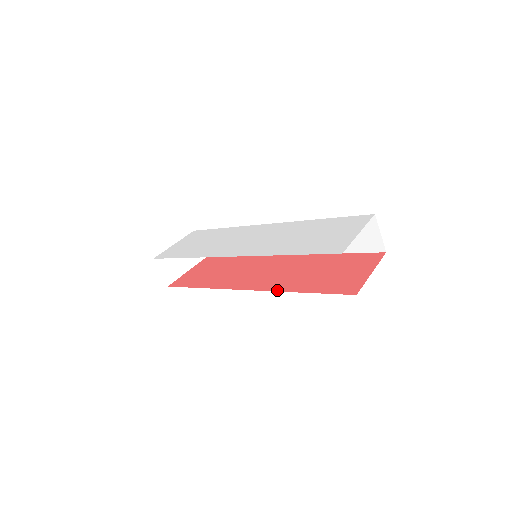
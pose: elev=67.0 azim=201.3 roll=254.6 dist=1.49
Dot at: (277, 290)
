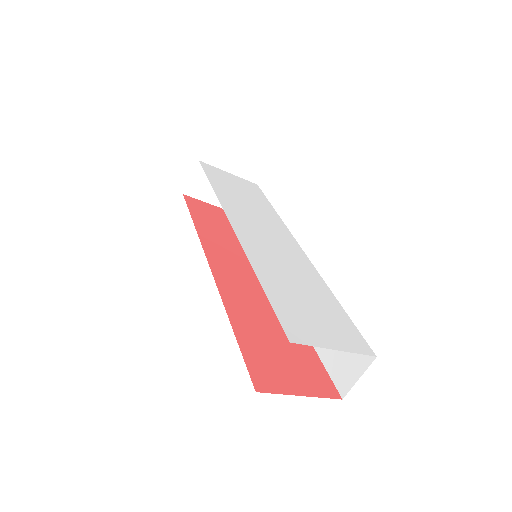
Dot at: (224, 299)
